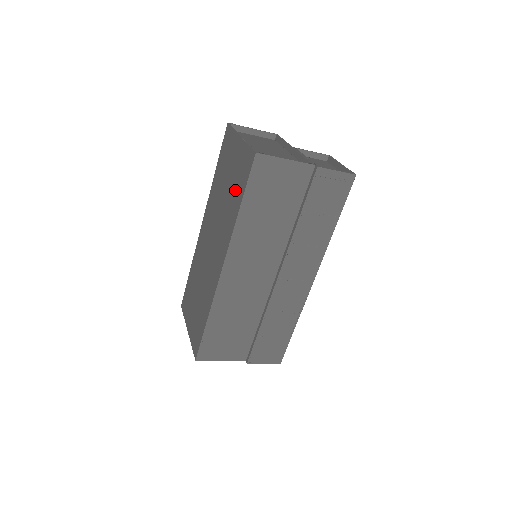
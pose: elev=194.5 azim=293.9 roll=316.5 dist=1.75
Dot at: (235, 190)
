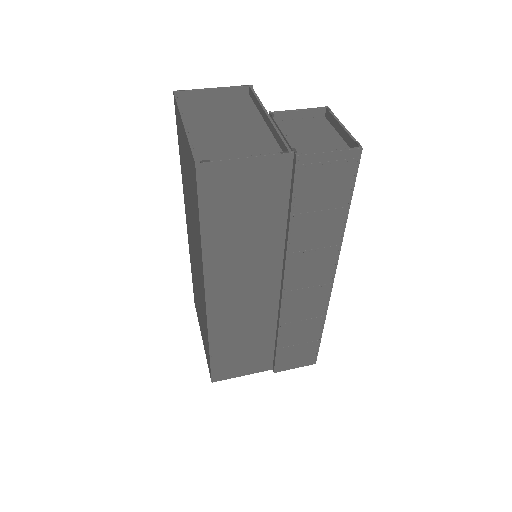
Dot at: (193, 203)
